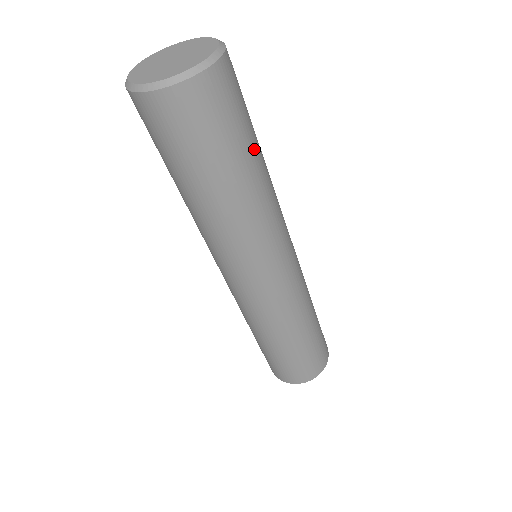
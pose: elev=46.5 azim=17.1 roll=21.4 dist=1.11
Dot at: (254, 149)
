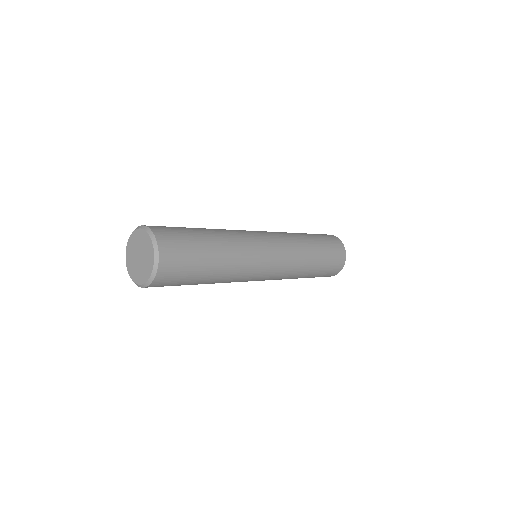
Dot at: (201, 280)
